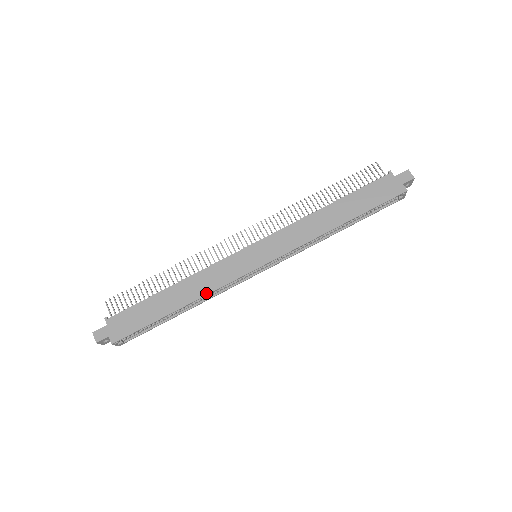
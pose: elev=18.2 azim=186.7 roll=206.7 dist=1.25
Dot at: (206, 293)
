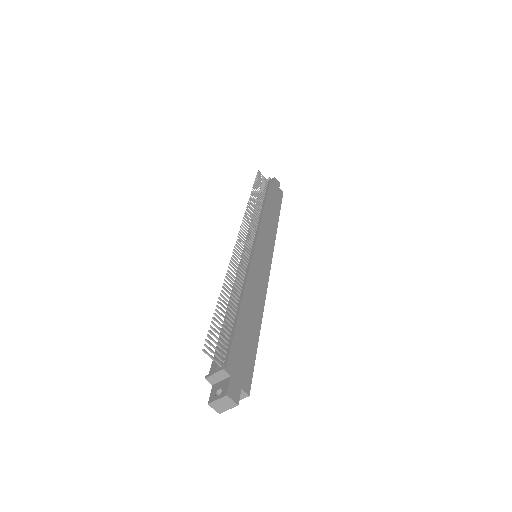
Dot at: (264, 299)
